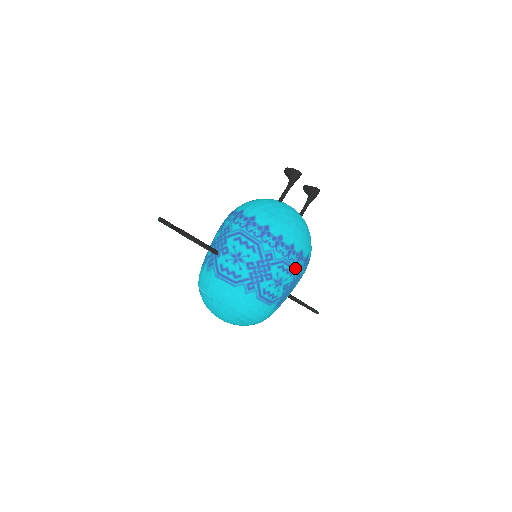
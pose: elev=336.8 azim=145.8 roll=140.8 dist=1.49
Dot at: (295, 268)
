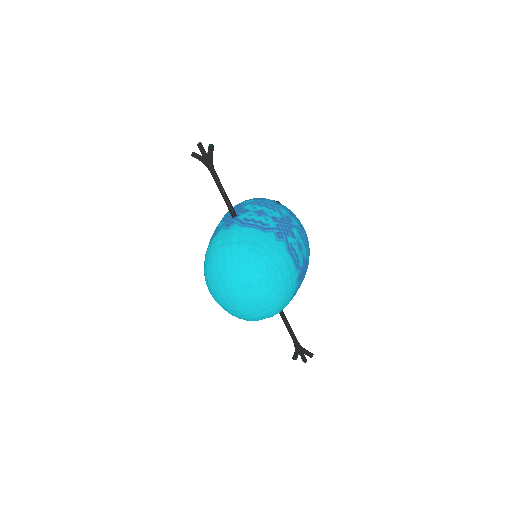
Dot at: (307, 246)
